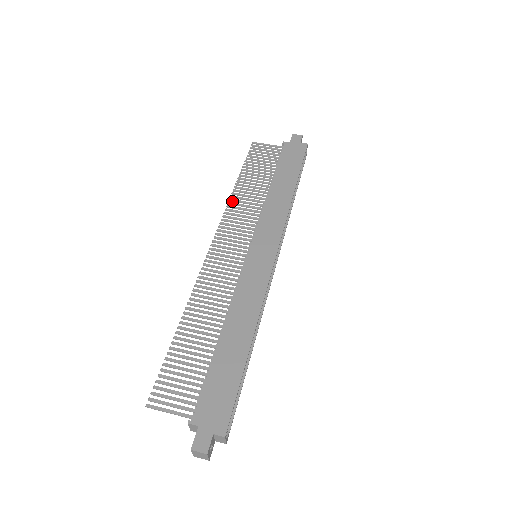
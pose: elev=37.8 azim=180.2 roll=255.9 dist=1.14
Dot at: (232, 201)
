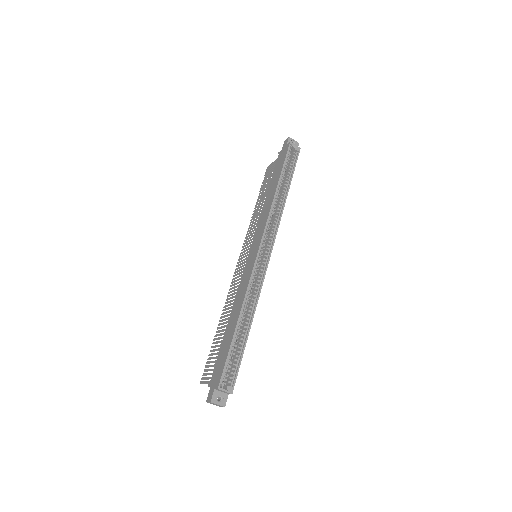
Dot at: occluded
